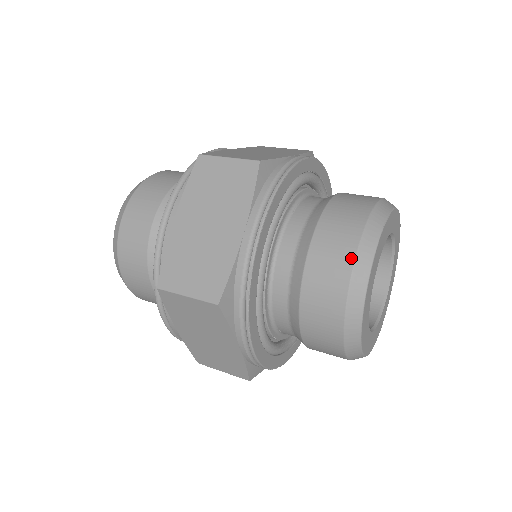
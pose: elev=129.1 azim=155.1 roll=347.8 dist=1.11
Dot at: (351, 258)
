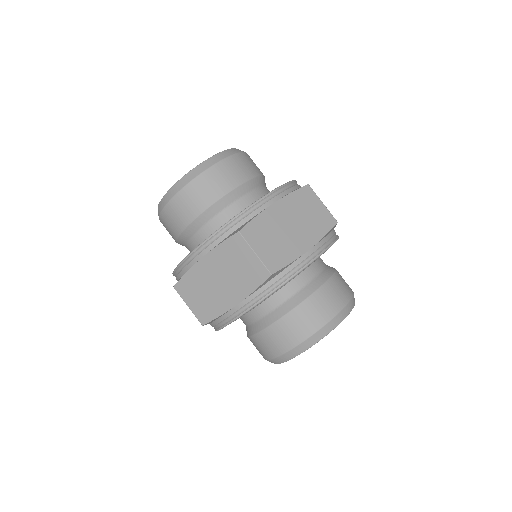
Dot at: (289, 348)
